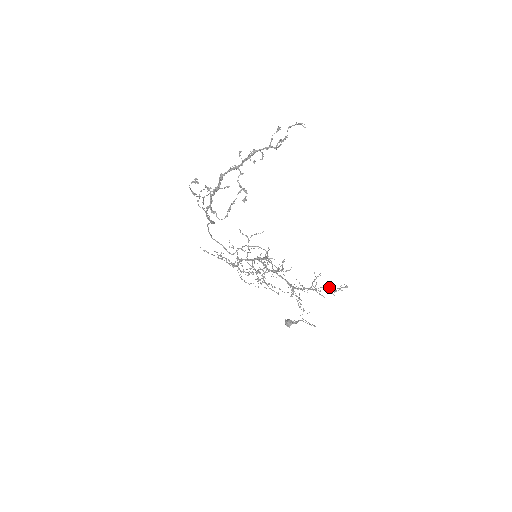
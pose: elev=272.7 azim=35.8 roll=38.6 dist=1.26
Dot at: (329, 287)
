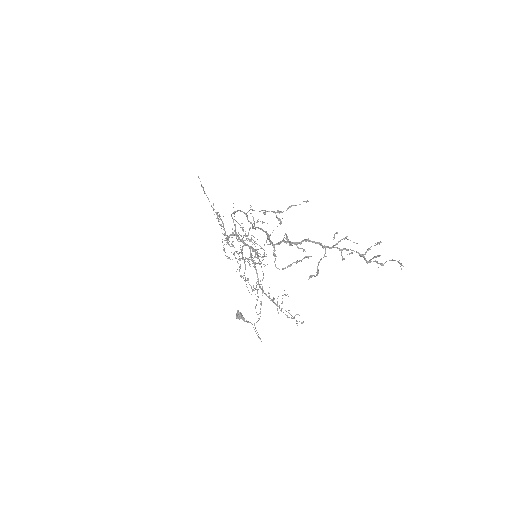
Dot at: (288, 310)
